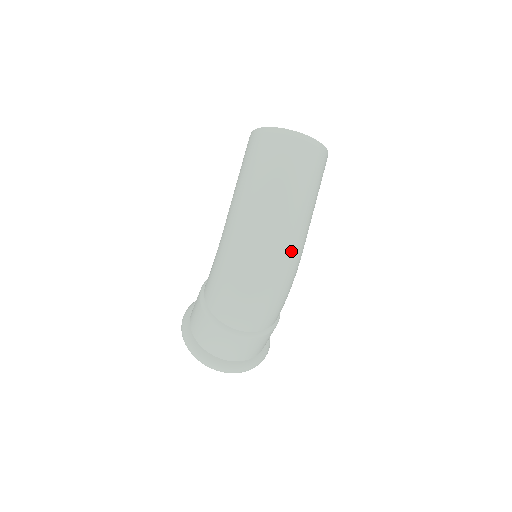
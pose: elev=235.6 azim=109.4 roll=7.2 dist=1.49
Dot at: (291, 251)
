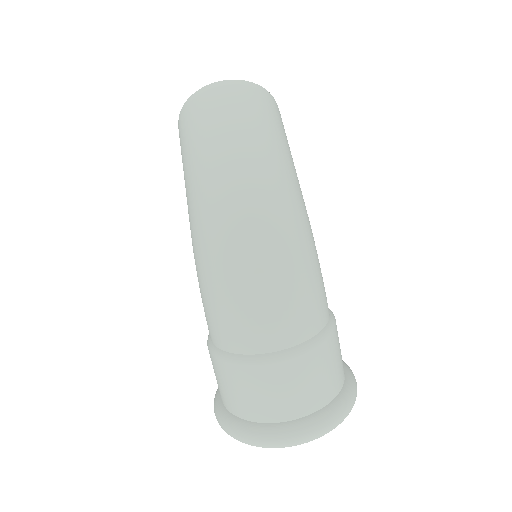
Dot at: (278, 200)
